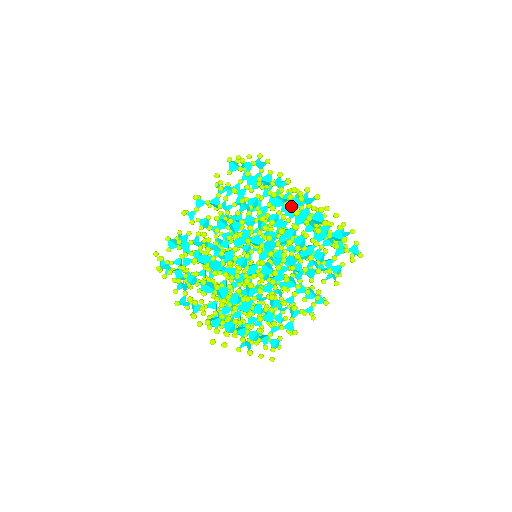
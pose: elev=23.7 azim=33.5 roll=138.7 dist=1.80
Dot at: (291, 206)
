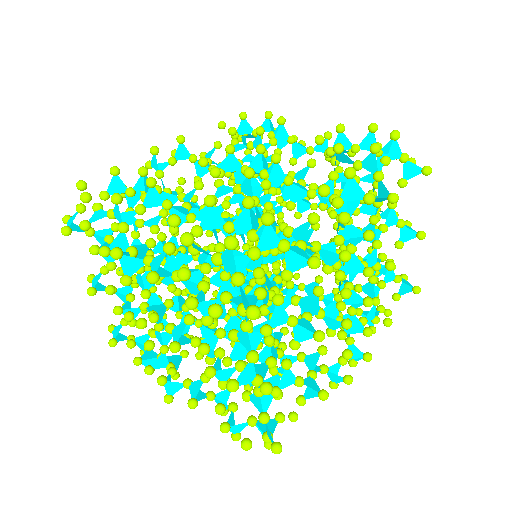
Dot at: (369, 144)
